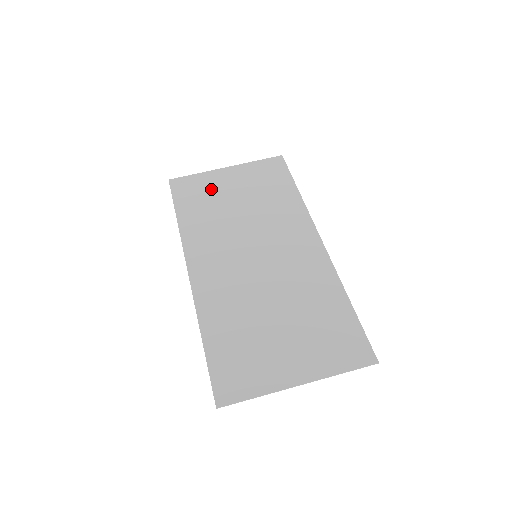
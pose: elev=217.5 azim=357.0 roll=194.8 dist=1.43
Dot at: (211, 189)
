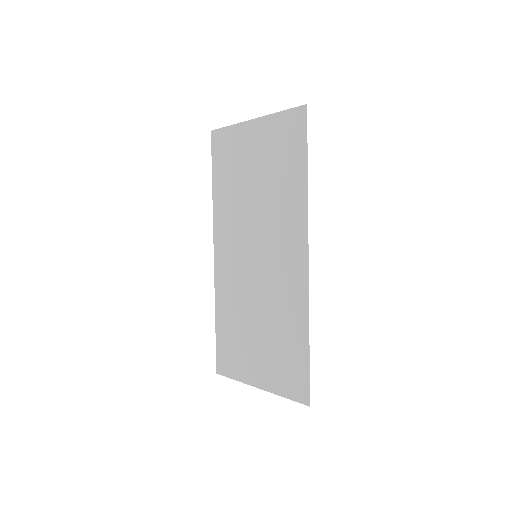
Dot at: (238, 153)
